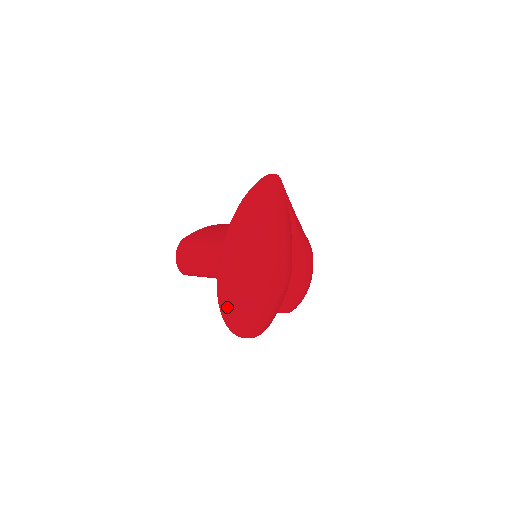
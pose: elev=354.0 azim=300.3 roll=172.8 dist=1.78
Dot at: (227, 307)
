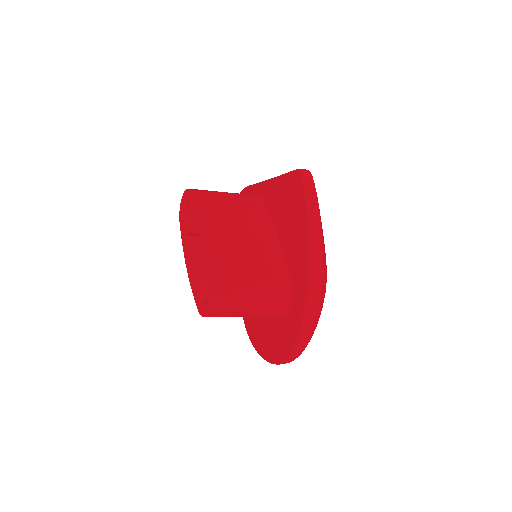
Dot at: (293, 360)
